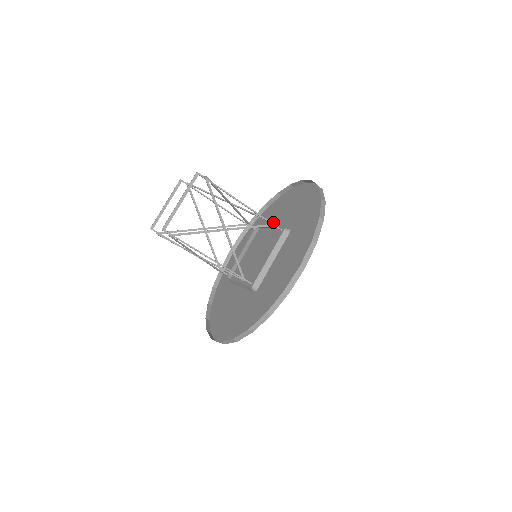
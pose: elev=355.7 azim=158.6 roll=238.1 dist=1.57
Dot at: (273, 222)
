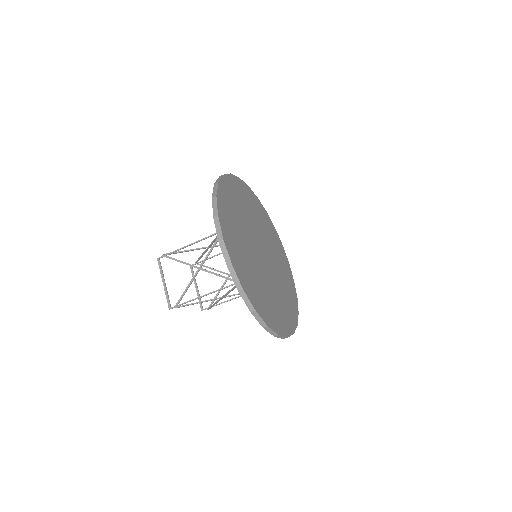
Dot at: occluded
